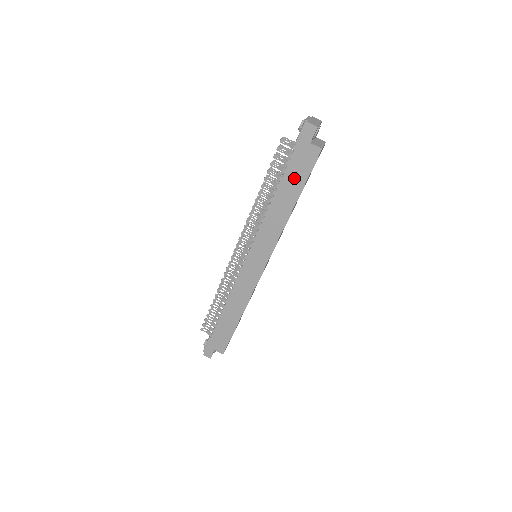
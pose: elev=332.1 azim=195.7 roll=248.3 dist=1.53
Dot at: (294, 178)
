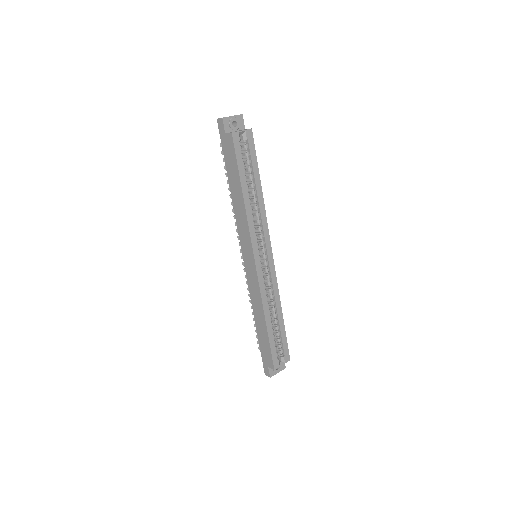
Dot at: (232, 168)
